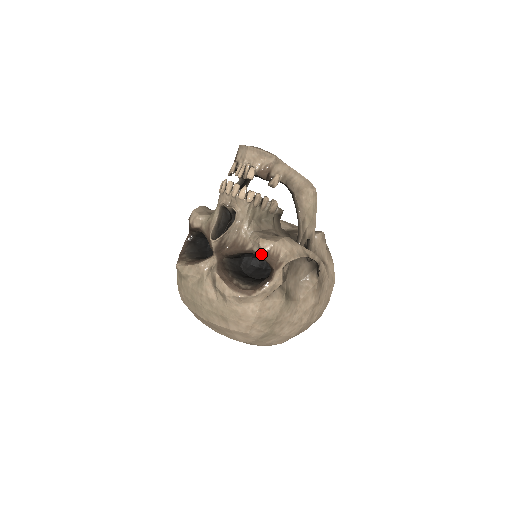
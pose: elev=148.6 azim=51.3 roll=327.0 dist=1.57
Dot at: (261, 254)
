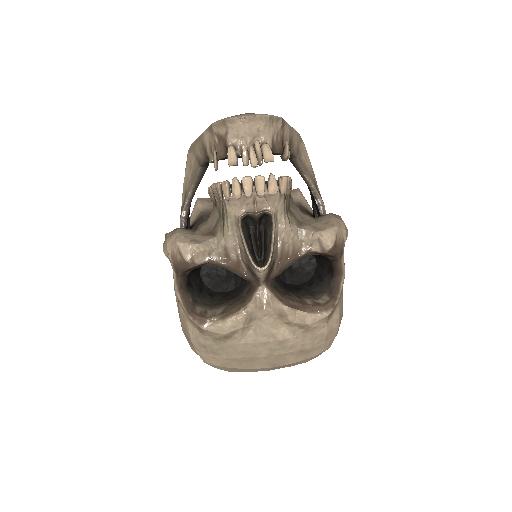
Dot at: (327, 251)
